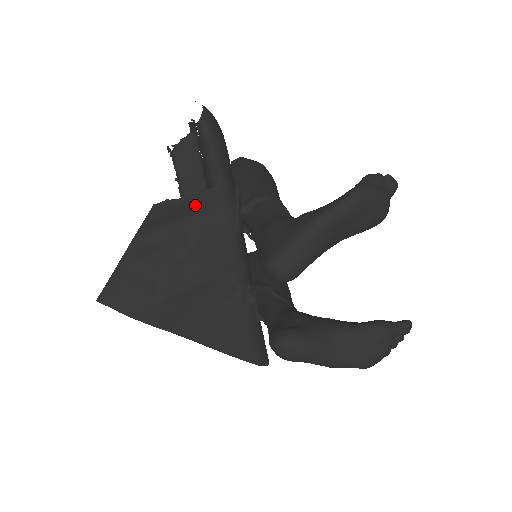
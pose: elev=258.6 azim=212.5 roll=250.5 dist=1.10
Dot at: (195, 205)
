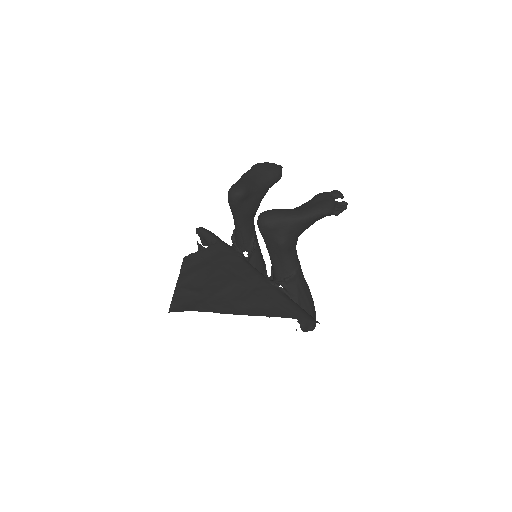
Dot at: (208, 252)
